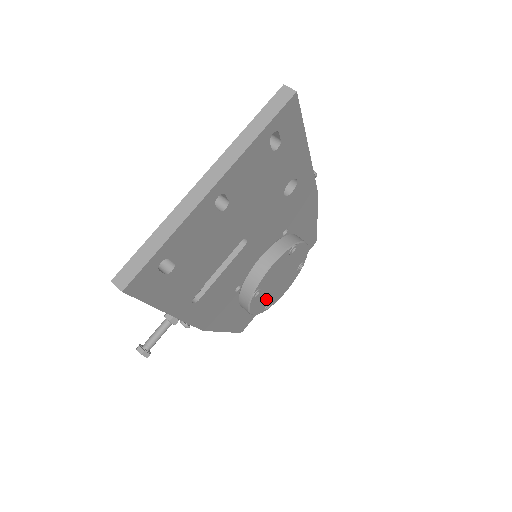
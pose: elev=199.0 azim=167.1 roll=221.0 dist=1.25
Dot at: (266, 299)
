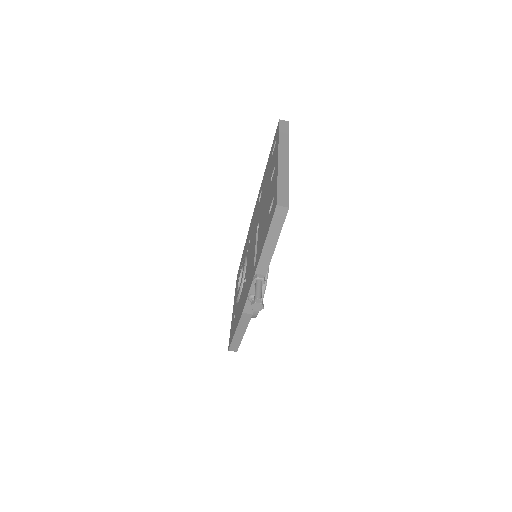
Dot at: occluded
